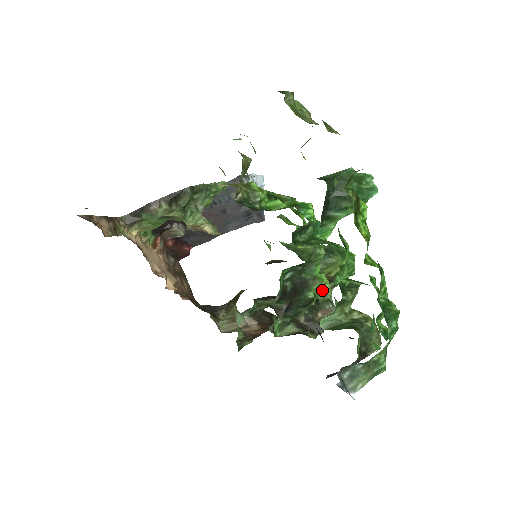
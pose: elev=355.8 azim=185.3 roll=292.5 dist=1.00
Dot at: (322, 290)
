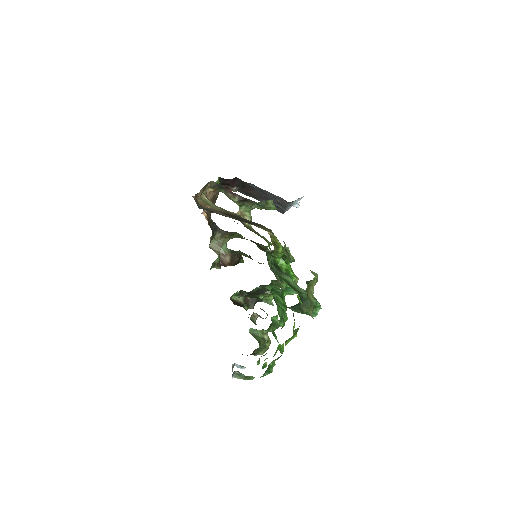
Dot at: (269, 297)
